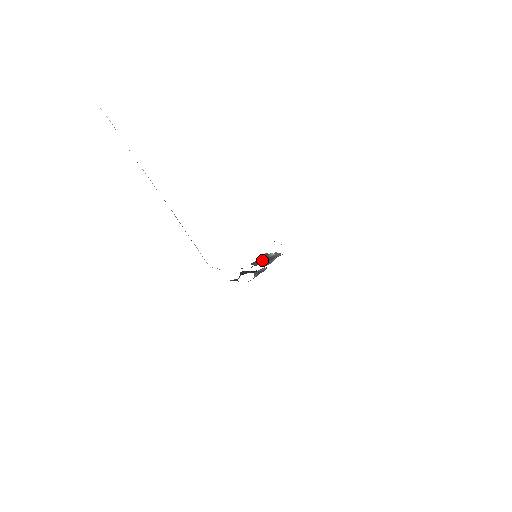
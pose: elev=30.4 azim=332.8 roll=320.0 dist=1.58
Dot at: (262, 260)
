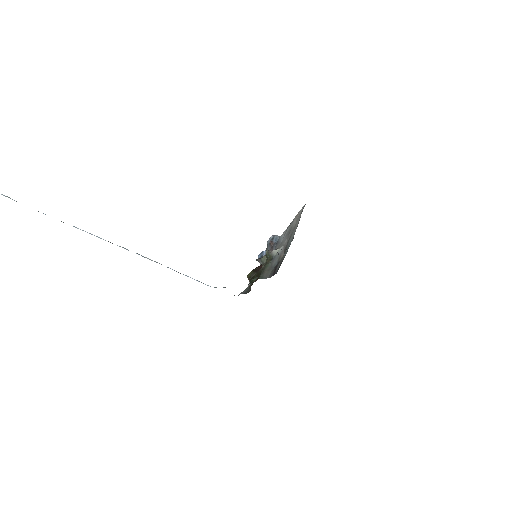
Dot at: (269, 266)
